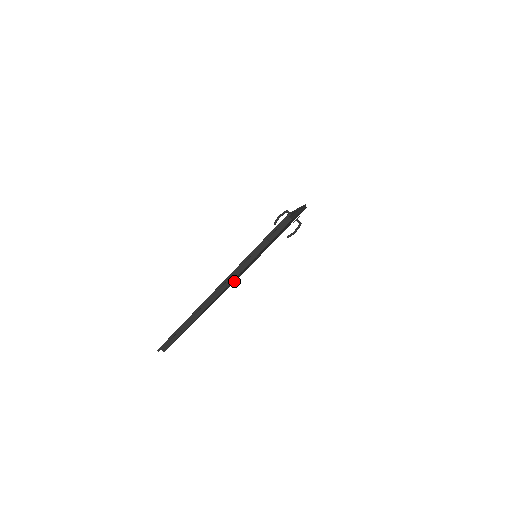
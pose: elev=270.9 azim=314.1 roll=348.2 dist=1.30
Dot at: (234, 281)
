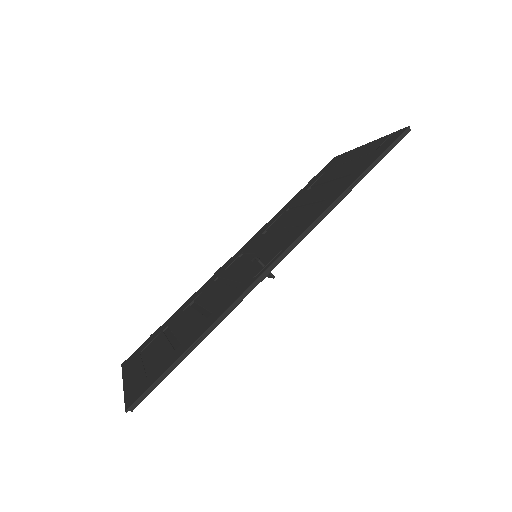
Dot at: occluded
